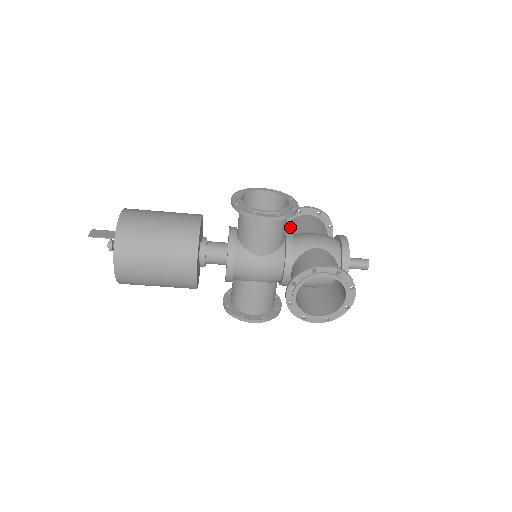
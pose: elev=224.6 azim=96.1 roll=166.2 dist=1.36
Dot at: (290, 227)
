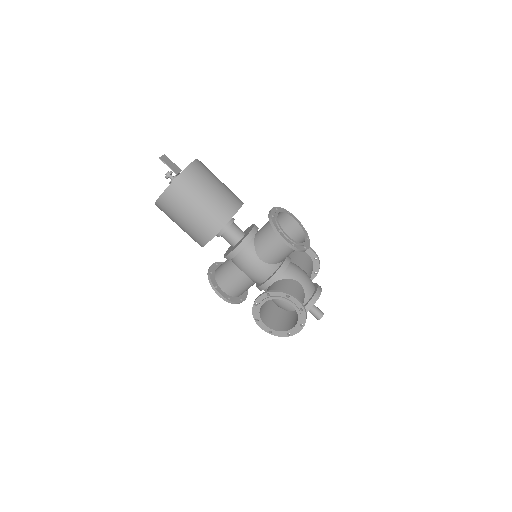
Dot at: (291, 253)
